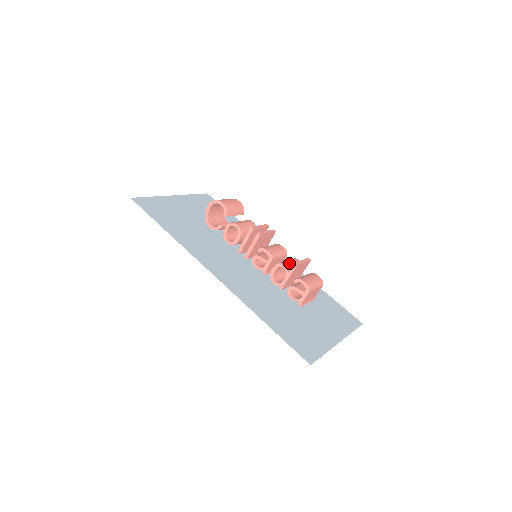
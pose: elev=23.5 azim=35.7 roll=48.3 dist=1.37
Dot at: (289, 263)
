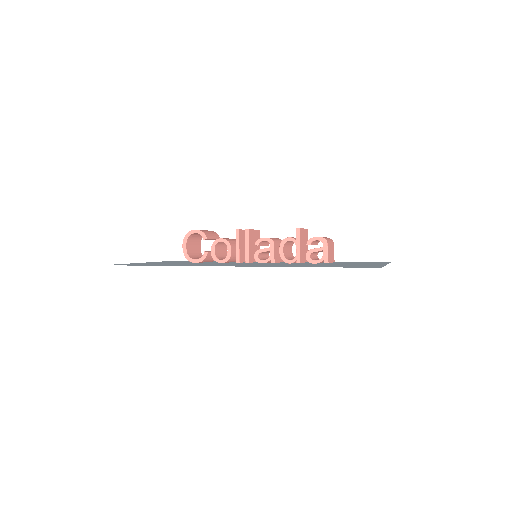
Dot at: occluded
